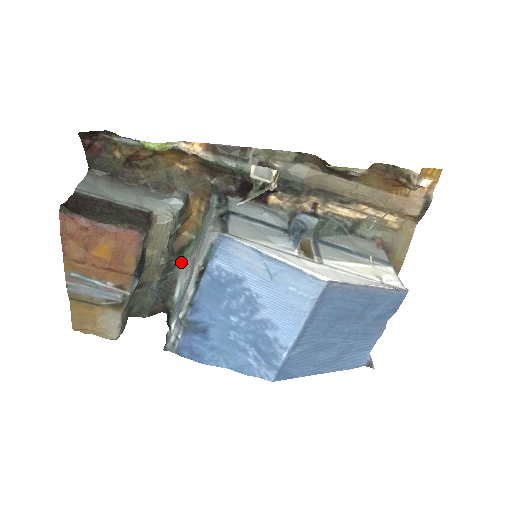
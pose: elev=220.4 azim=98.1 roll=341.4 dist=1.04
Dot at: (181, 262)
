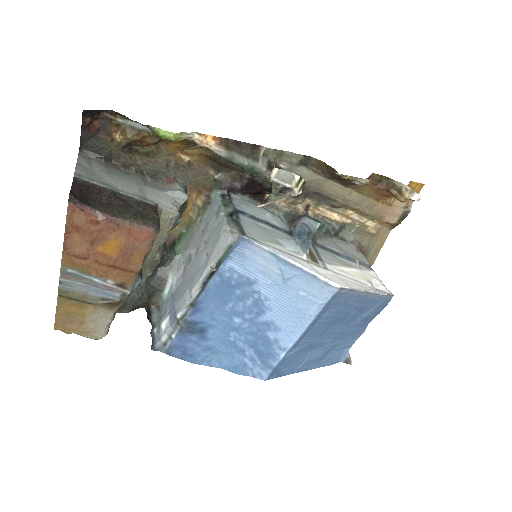
Dot at: (173, 257)
